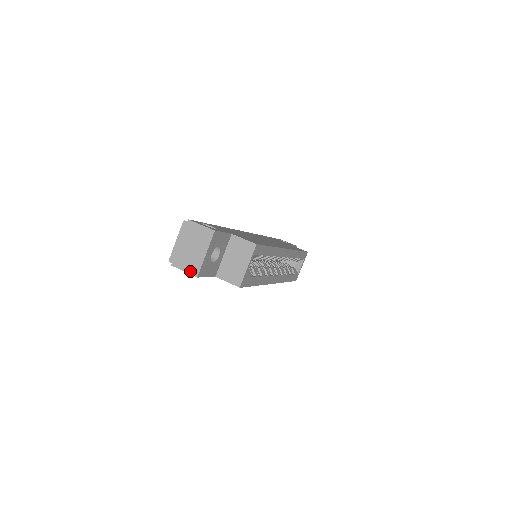
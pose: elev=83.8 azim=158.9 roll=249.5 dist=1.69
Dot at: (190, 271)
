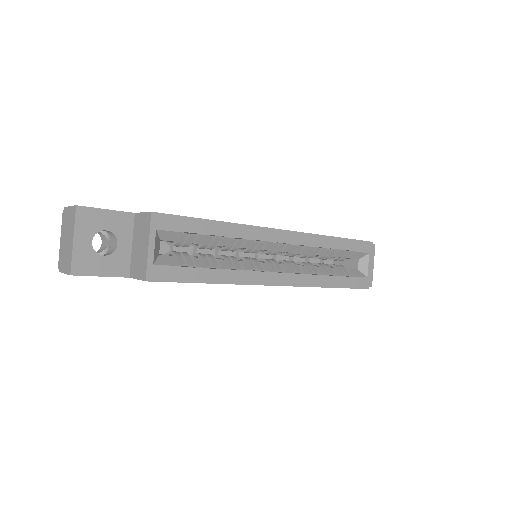
Dot at: (67, 270)
